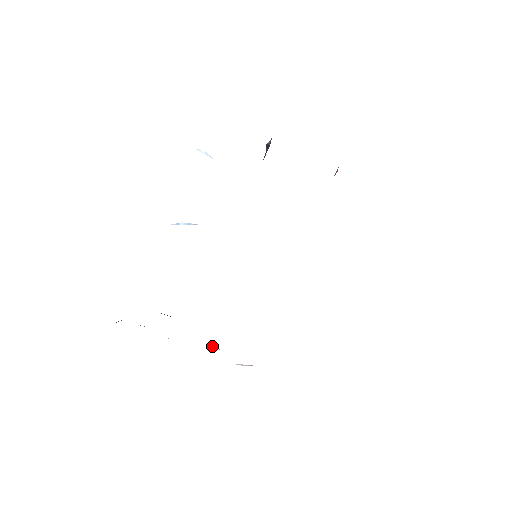
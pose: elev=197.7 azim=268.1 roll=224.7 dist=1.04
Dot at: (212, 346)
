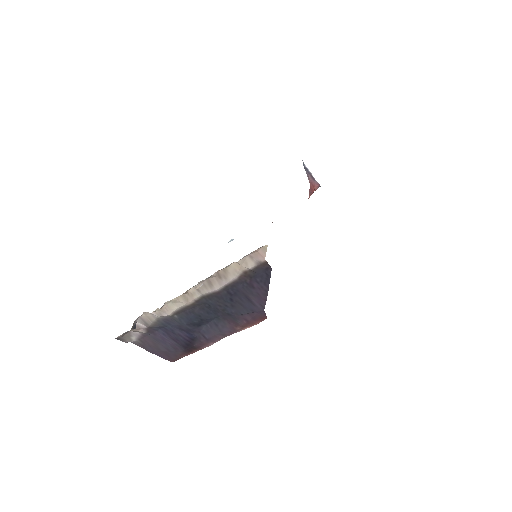
Dot at: (188, 296)
